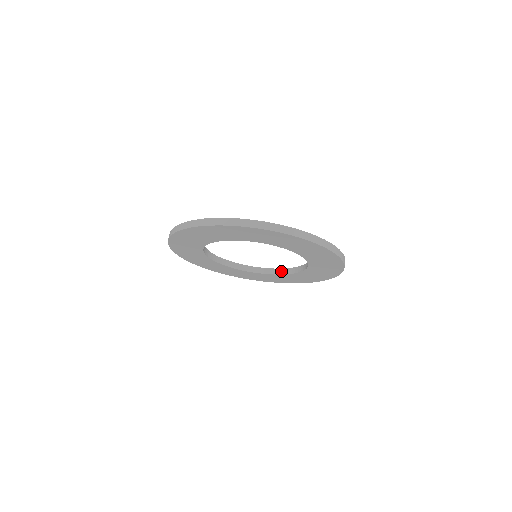
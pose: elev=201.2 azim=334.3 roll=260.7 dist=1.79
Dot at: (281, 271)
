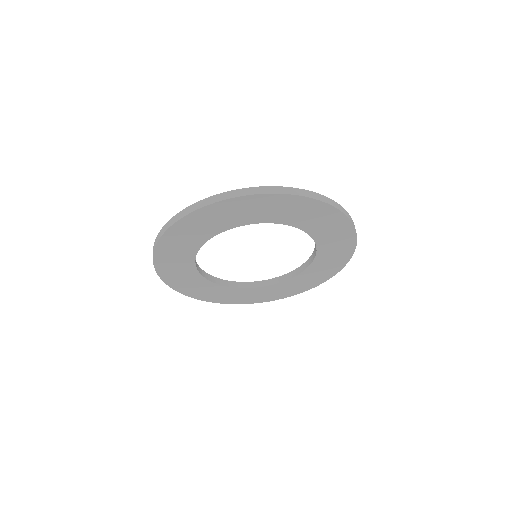
Dot at: (259, 283)
